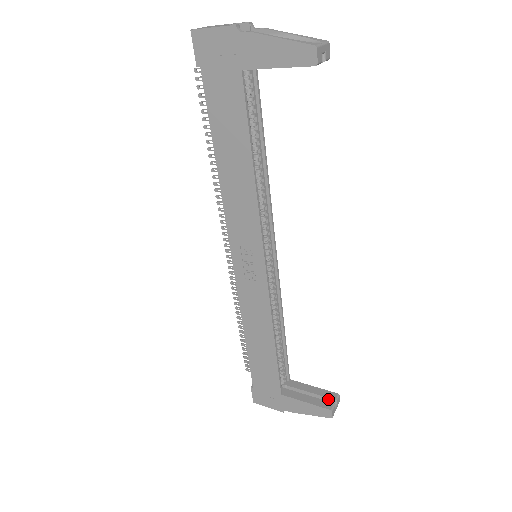
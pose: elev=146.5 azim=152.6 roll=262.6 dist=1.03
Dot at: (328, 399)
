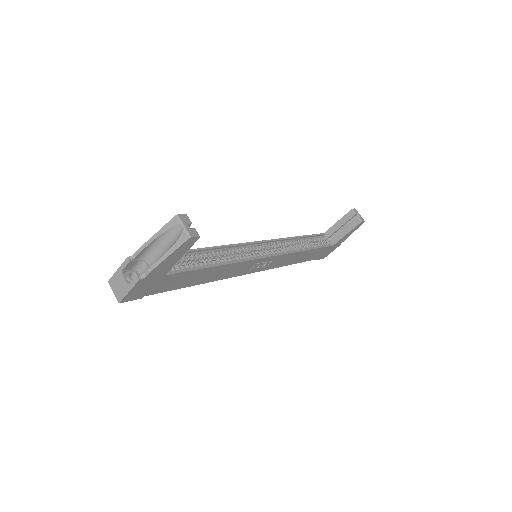
Dot at: (352, 218)
